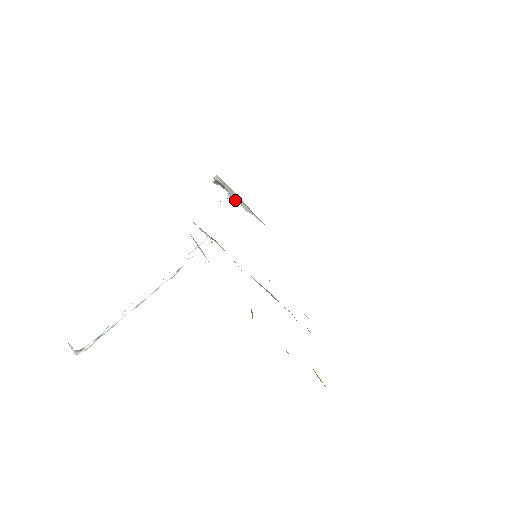
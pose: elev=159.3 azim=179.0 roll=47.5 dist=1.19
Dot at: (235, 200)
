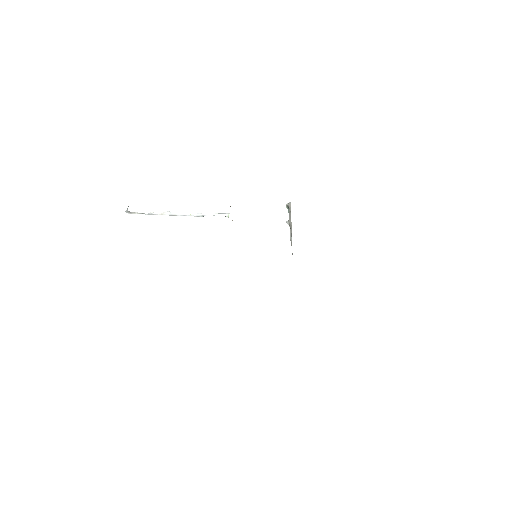
Dot at: (290, 227)
